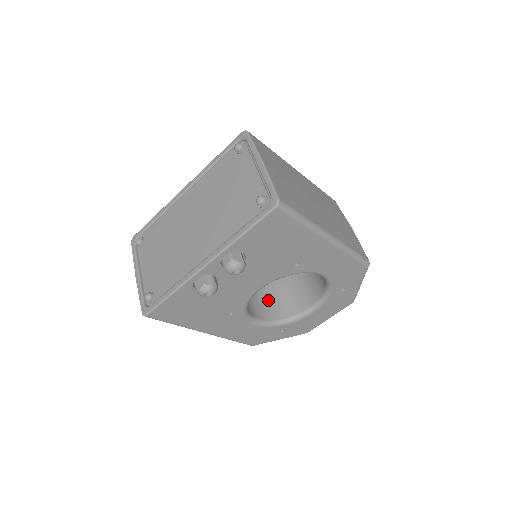
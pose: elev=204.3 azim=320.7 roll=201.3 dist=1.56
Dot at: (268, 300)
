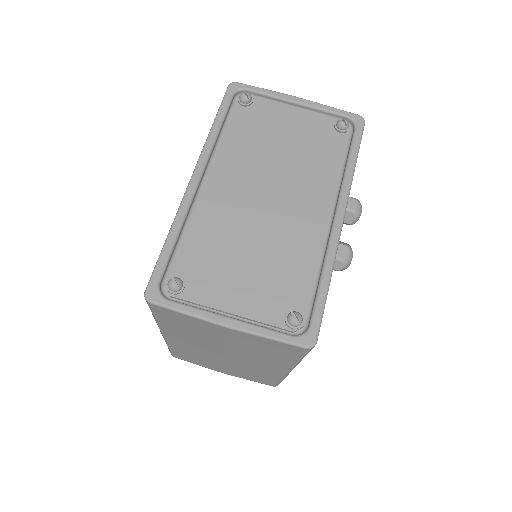
Dot at: occluded
